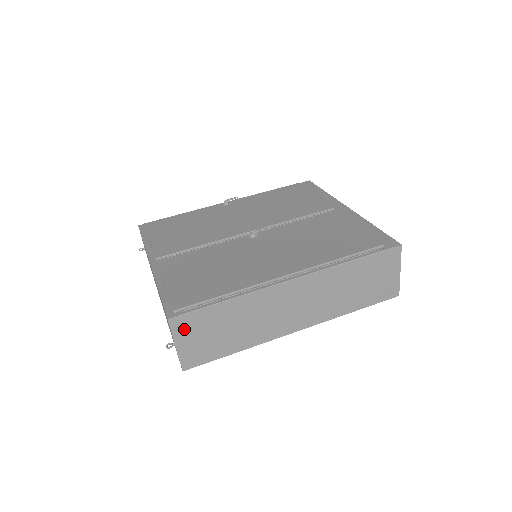
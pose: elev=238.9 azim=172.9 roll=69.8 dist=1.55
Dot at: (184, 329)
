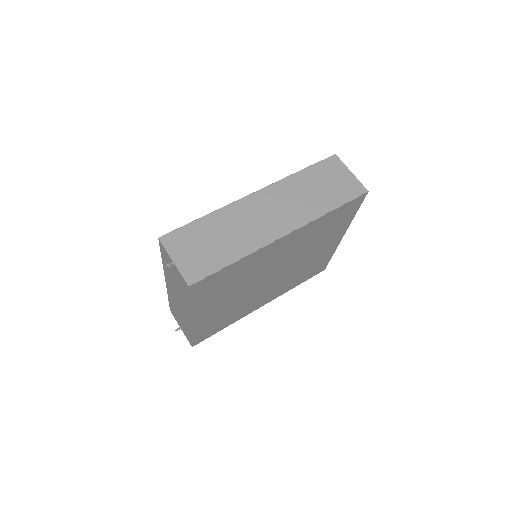
Dot at: (176, 245)
